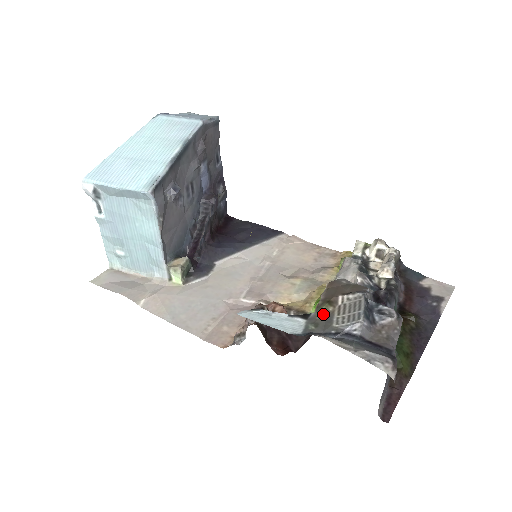
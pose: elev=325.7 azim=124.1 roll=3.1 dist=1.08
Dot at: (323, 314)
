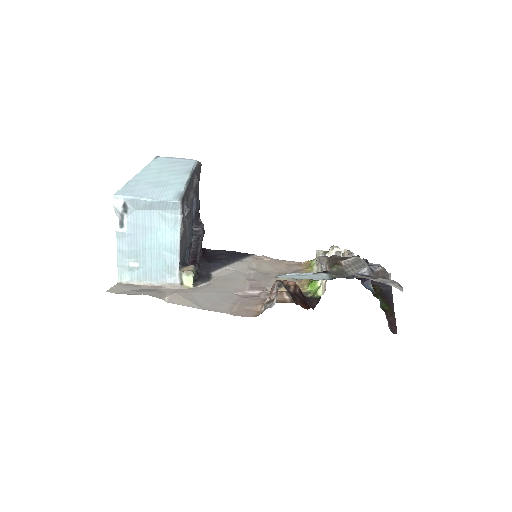
Dot at: (337, 269)
